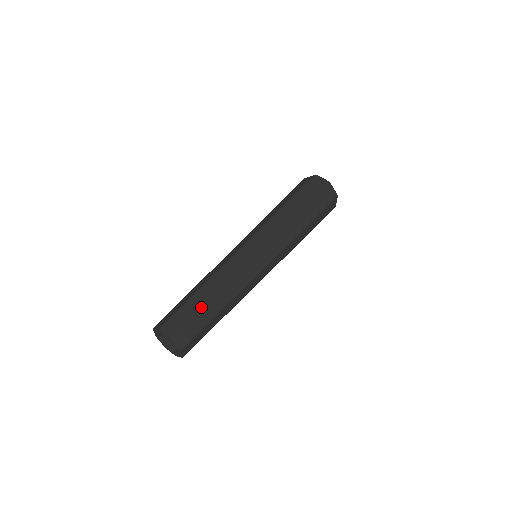
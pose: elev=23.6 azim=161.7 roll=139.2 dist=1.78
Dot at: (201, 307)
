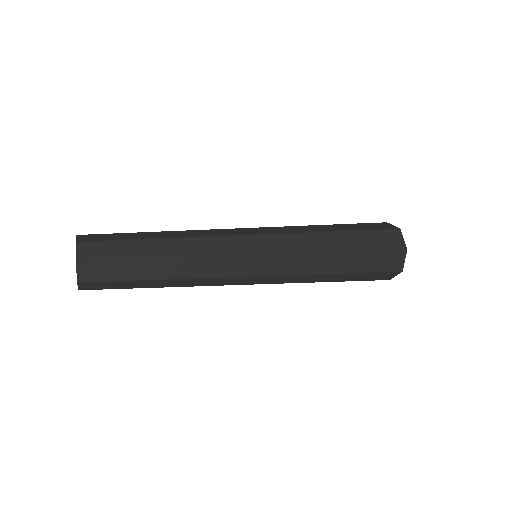
Dot at: (138, 238)
